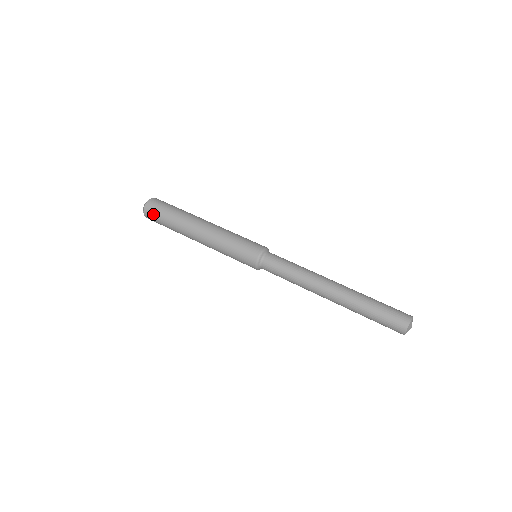
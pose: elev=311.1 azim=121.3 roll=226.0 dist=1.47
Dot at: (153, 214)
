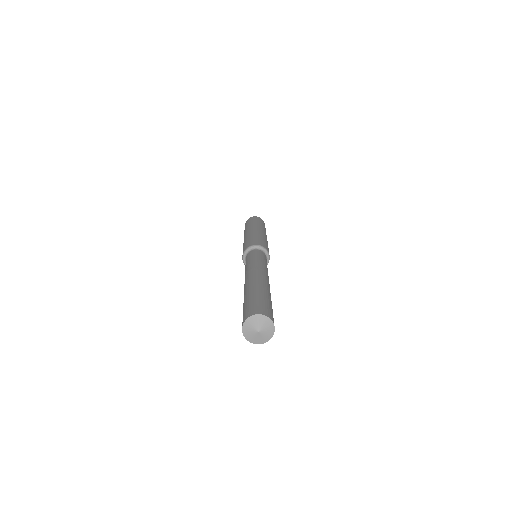
Dot at: occluded
